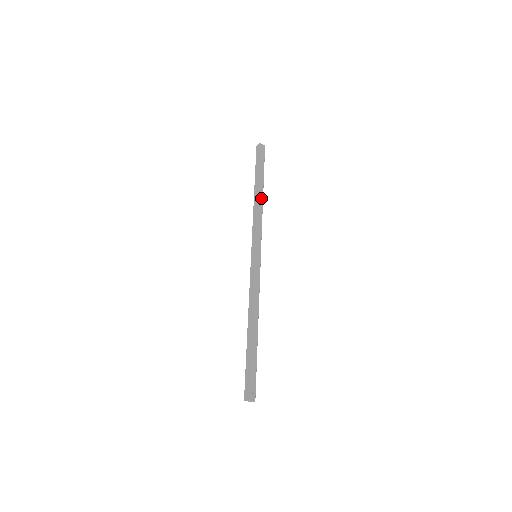
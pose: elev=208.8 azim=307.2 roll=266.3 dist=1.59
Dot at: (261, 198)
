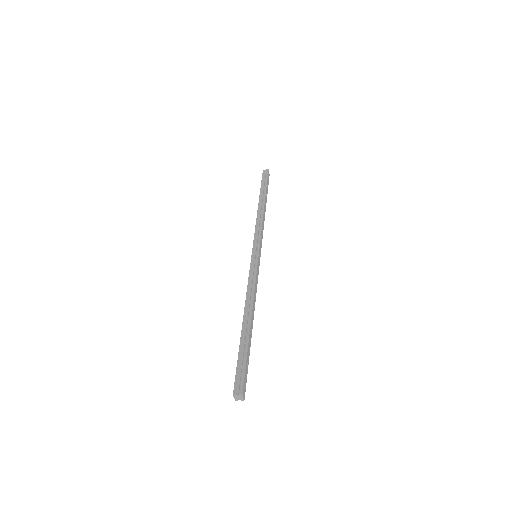
Dot at: (265, 211)
